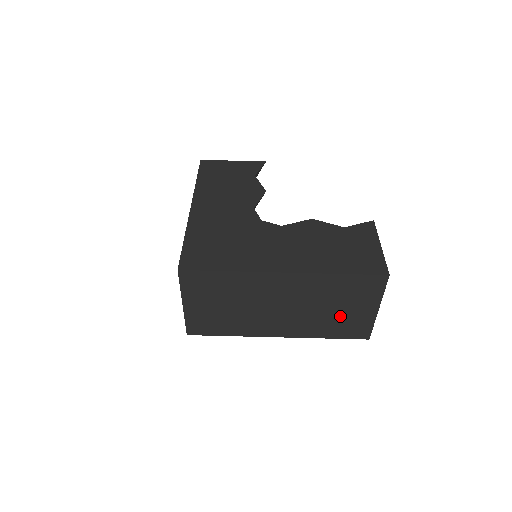
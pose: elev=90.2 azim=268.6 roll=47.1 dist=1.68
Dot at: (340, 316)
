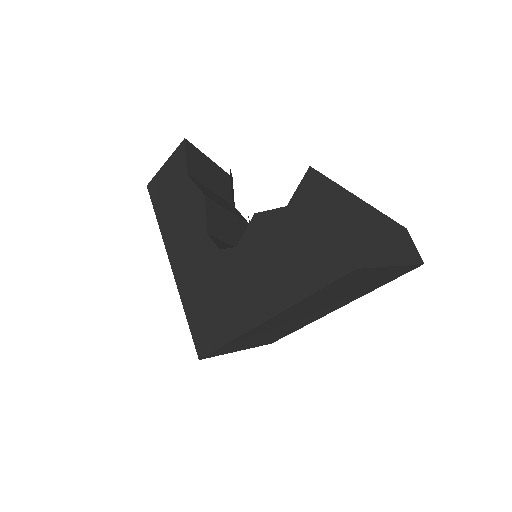
Dot at: (364, 286)
